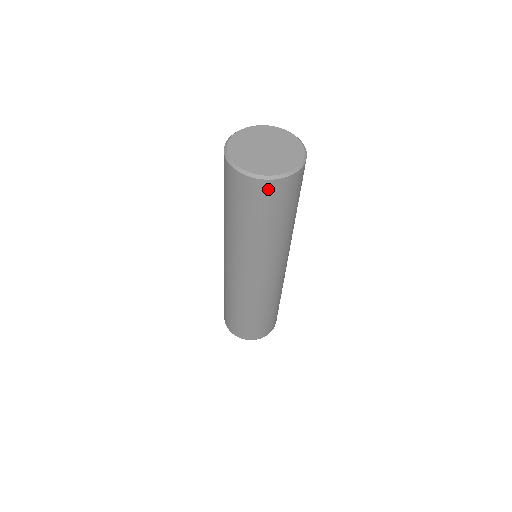
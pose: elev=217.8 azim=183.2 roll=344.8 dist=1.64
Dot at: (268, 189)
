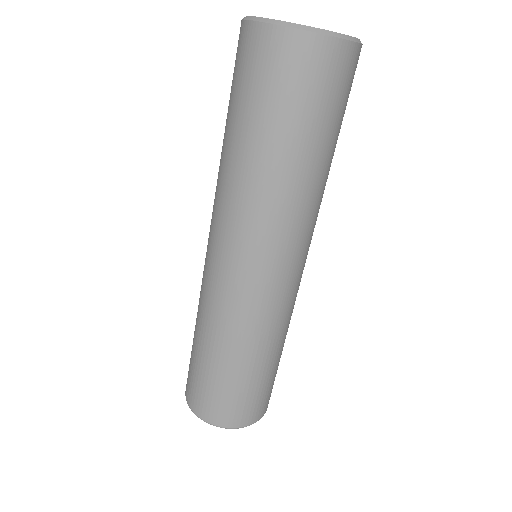
Dot at: (293, 51)
